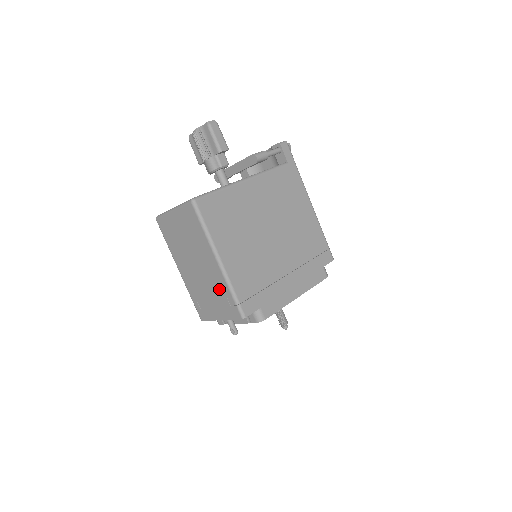
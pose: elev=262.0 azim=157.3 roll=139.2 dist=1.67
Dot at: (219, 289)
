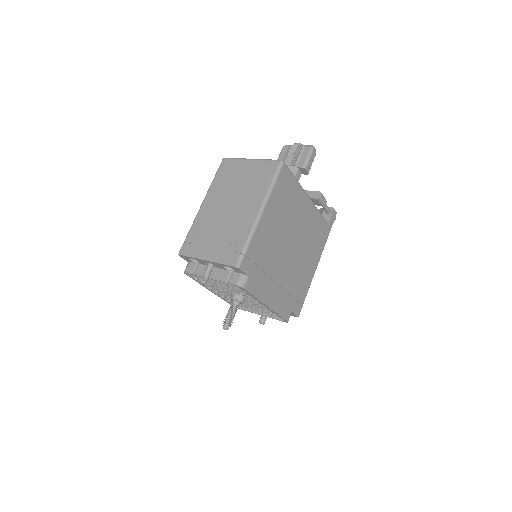
Dot at: (235, 234)
